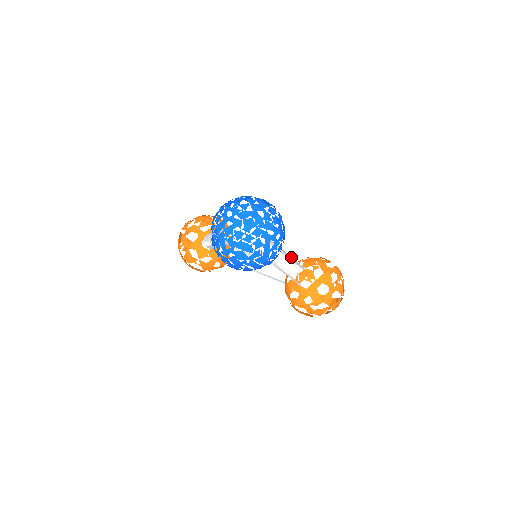
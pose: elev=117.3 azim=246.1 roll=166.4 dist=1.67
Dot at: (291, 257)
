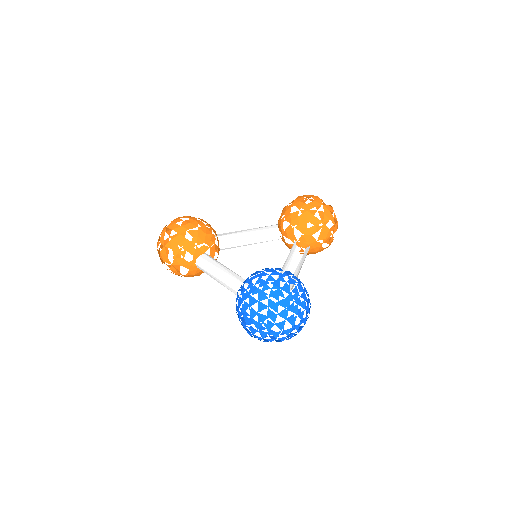
Dot at: occluded
